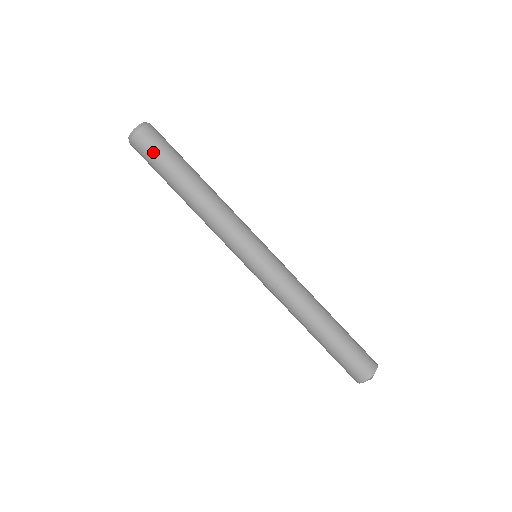
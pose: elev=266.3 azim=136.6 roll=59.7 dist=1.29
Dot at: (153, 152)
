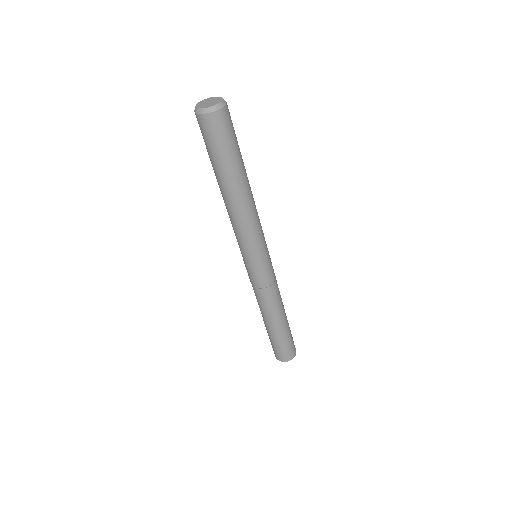
Dot at: (212, 141)
